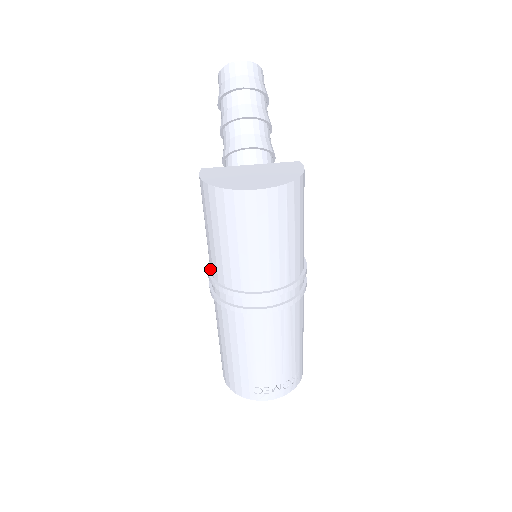
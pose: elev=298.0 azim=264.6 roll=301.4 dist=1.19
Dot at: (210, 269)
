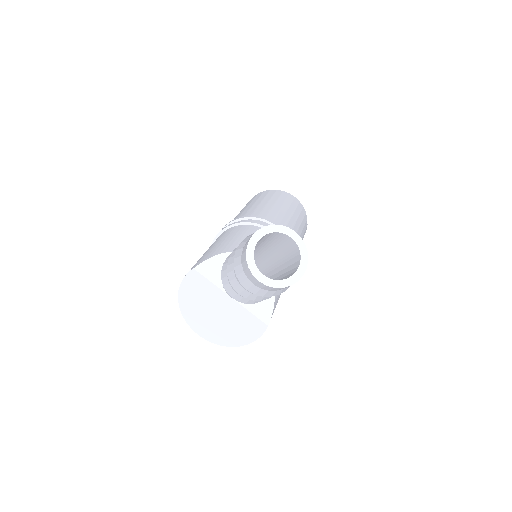
Dot at: occluded
